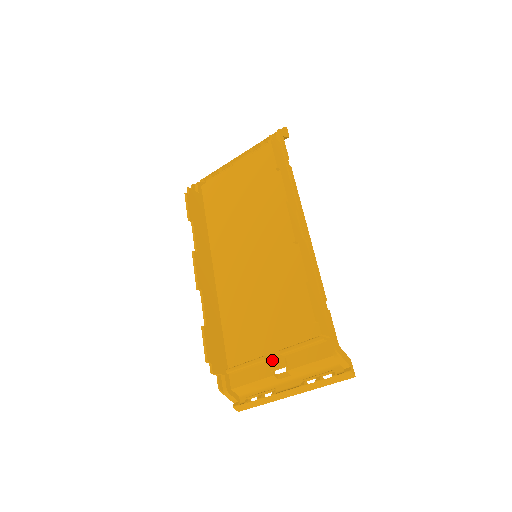
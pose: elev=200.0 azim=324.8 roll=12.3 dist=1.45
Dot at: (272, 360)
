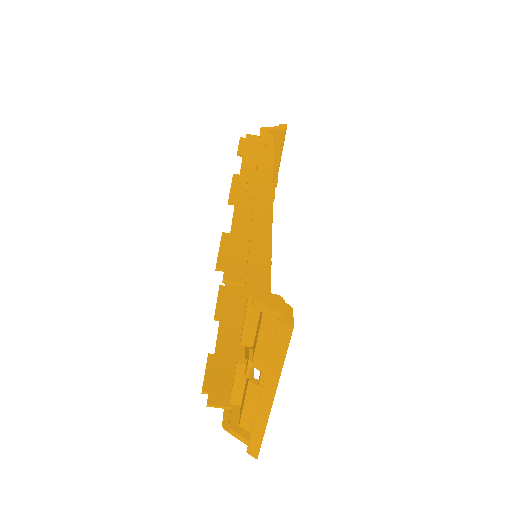
Dot at: occluded
